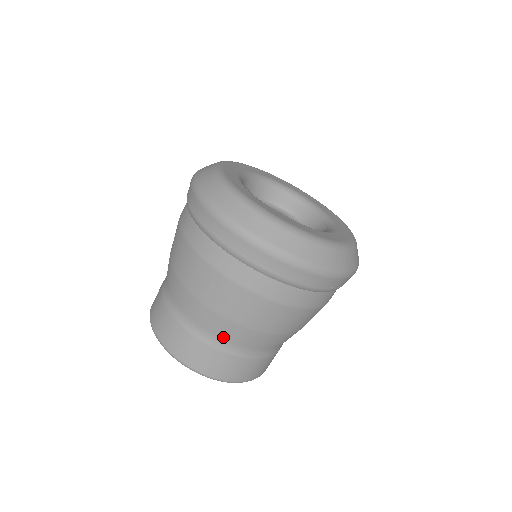
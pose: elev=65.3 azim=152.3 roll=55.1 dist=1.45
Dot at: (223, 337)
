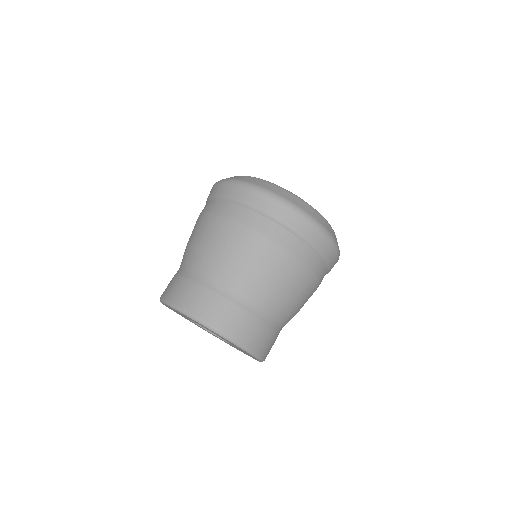
Dot at: (260, 303)
